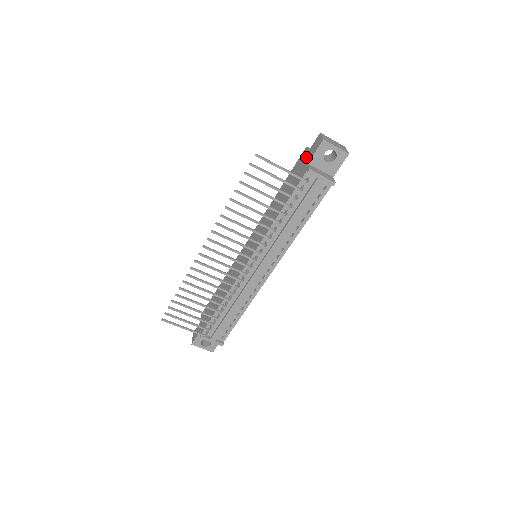
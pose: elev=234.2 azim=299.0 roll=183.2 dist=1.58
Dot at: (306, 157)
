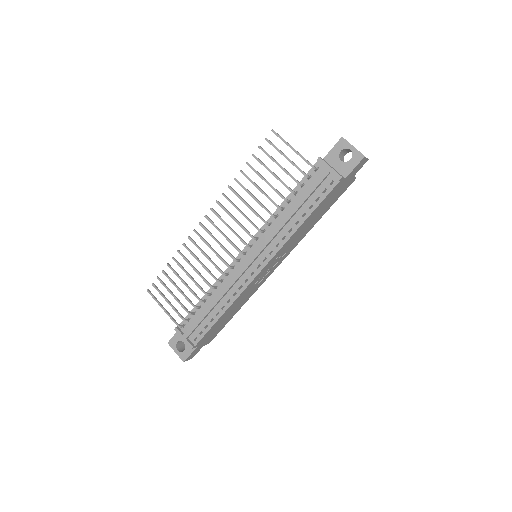
Dot at: occluded
